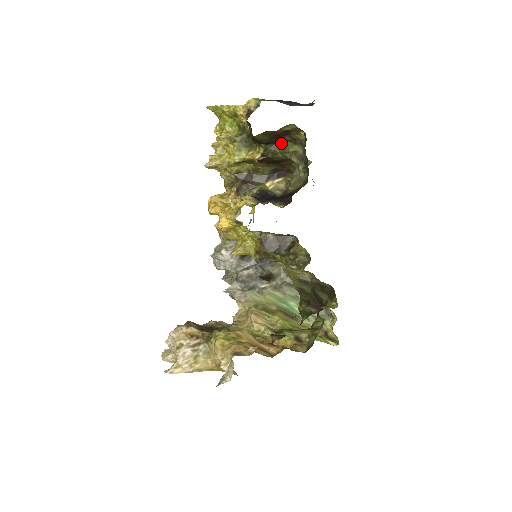
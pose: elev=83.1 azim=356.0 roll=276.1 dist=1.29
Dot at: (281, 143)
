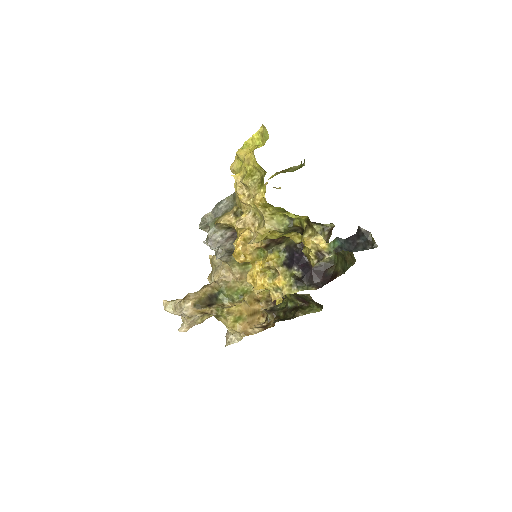
Dot at: occluded
